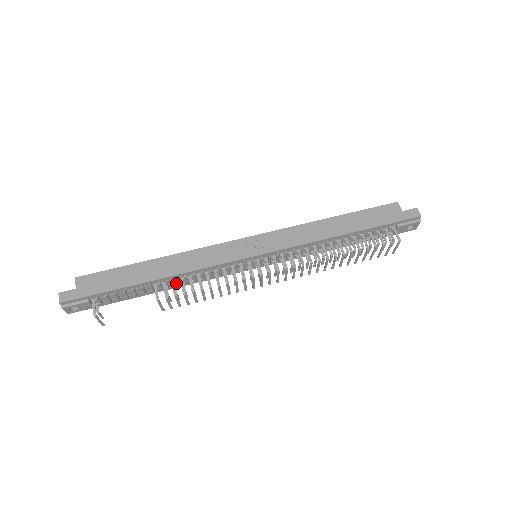
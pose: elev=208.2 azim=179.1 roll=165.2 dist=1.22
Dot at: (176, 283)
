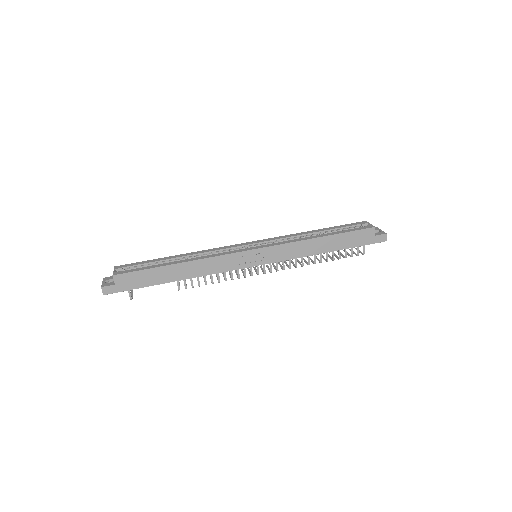
Dot at: occluded
